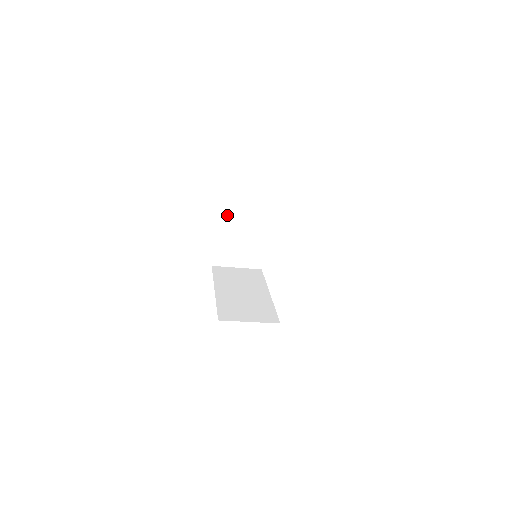
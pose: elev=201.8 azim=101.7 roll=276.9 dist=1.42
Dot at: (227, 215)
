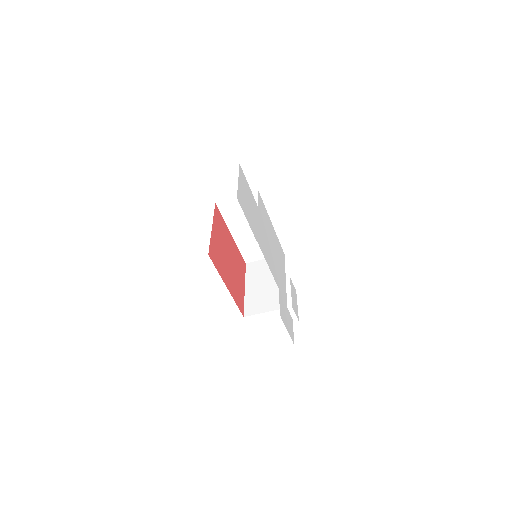
Dot at: (252, 281)
